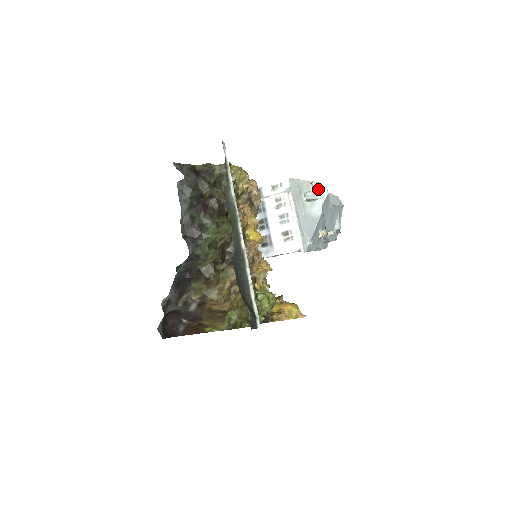
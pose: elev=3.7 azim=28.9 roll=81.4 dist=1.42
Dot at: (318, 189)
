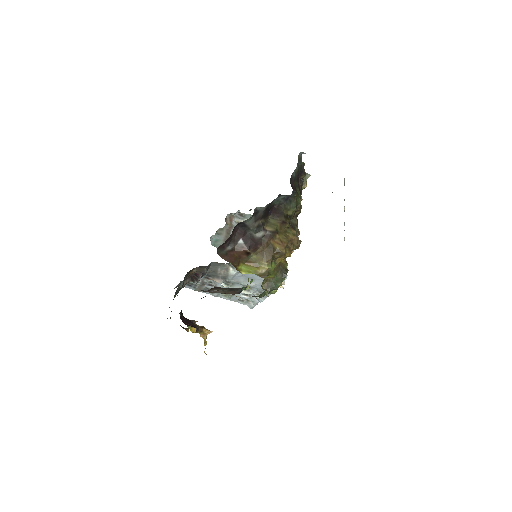
Dot at: occluded
